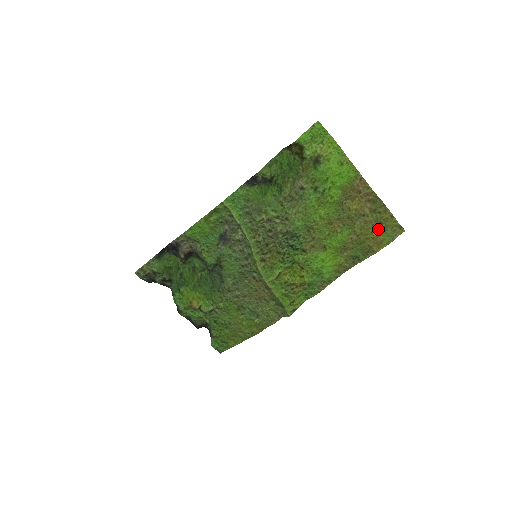
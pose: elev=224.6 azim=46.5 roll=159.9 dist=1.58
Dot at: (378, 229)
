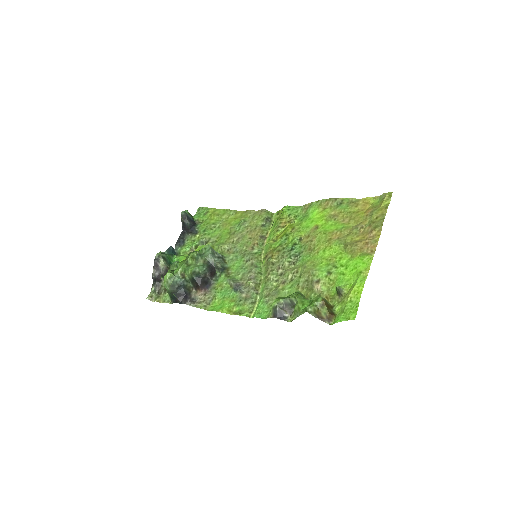
Dot at: (370, 210)
